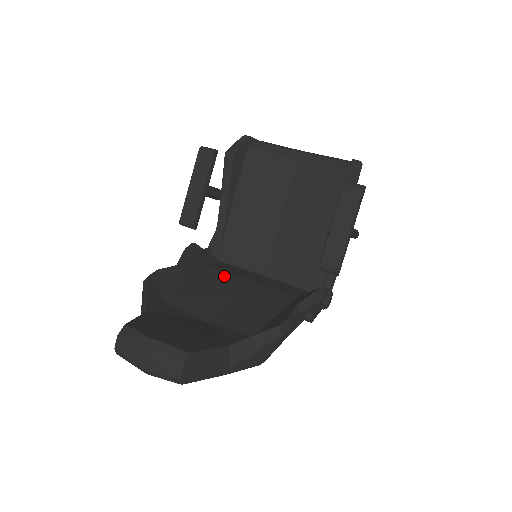
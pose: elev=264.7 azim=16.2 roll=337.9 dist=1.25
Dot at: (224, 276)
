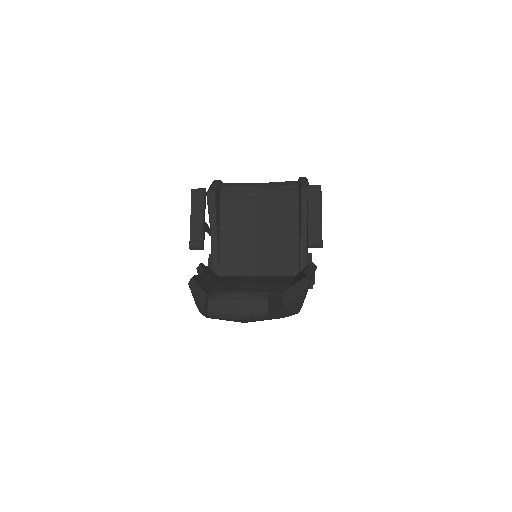
Dot at: (236, 278)
